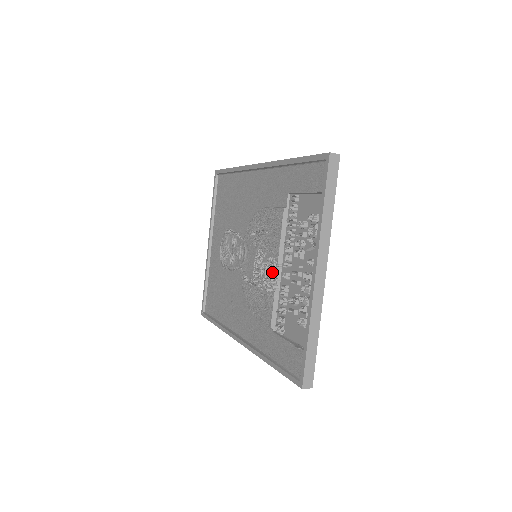
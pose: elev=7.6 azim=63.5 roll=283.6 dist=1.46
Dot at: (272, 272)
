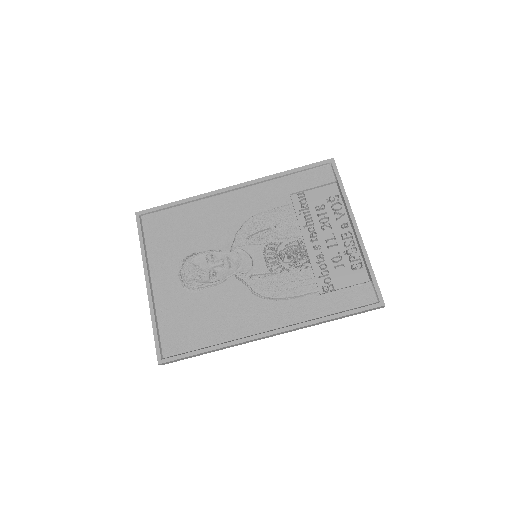
Dot at: (297, 252)
